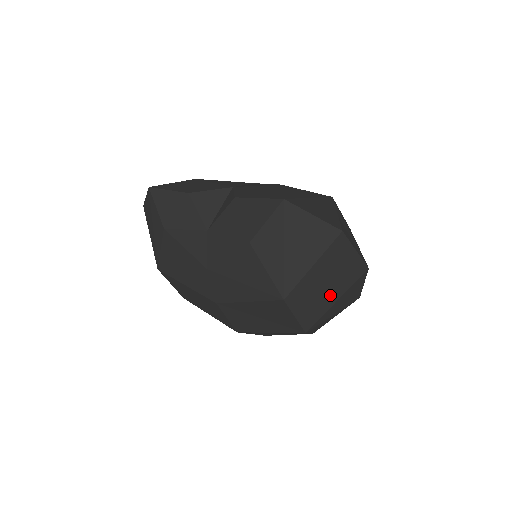
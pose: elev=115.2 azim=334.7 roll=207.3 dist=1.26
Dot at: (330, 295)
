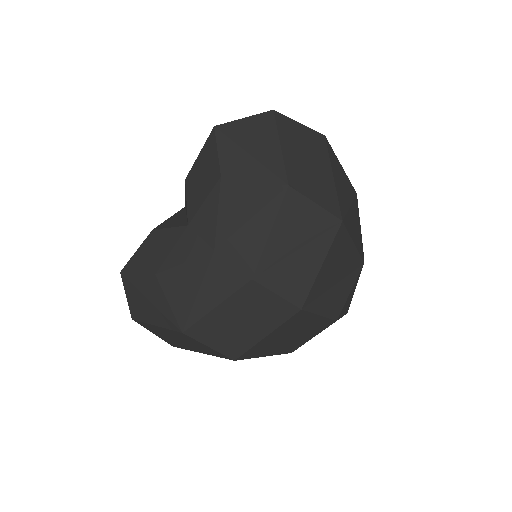
Dot at: (322, 171)
